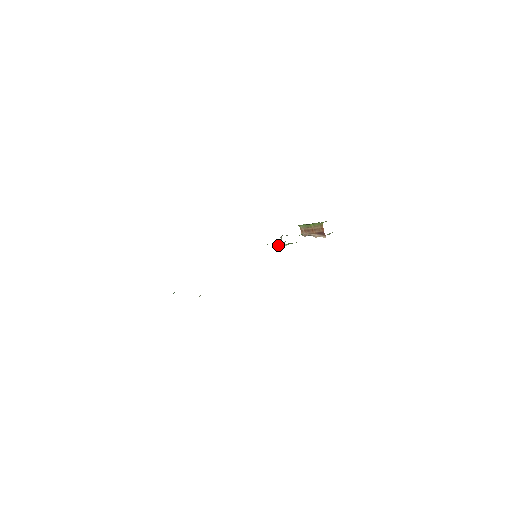
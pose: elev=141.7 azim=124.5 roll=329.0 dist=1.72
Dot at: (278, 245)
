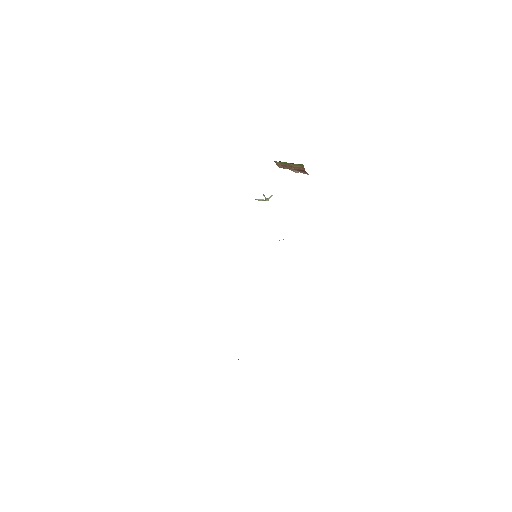
Dot at: occluded
